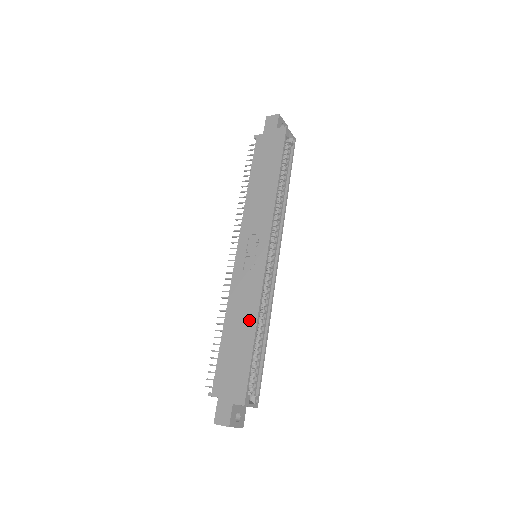
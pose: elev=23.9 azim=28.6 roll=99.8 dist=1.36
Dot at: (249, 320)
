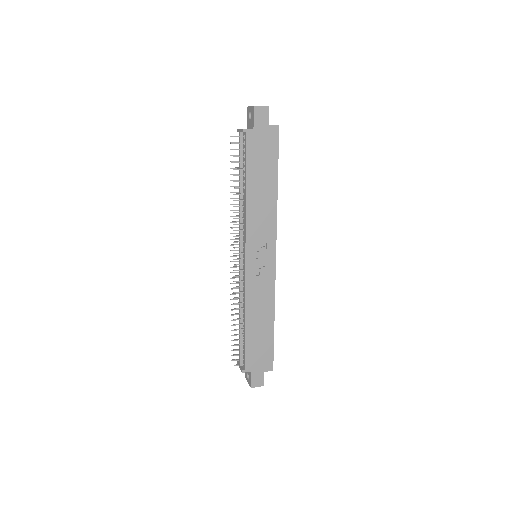
Dot at: (268, 315)
